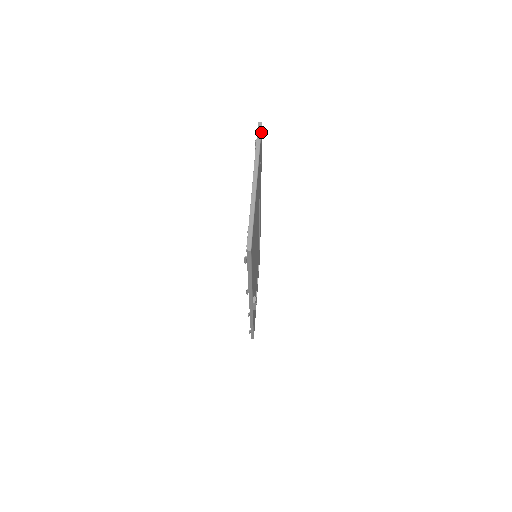
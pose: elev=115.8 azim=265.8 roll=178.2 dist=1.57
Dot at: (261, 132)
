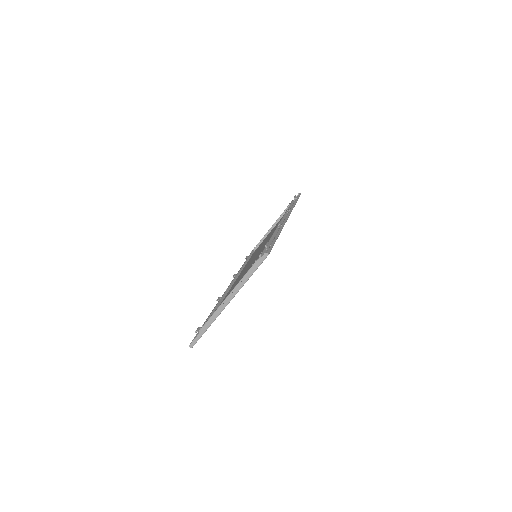
Dot at: (262, 262)
